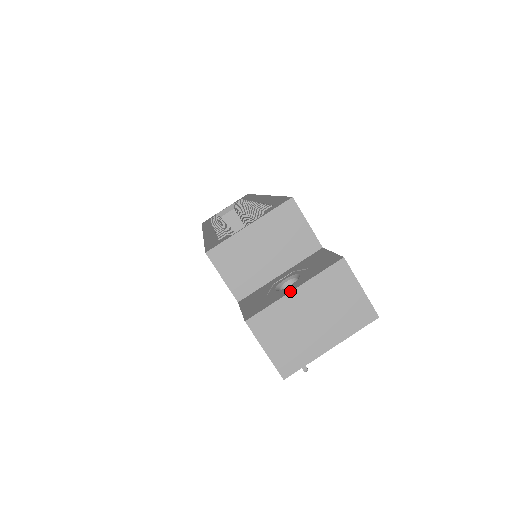
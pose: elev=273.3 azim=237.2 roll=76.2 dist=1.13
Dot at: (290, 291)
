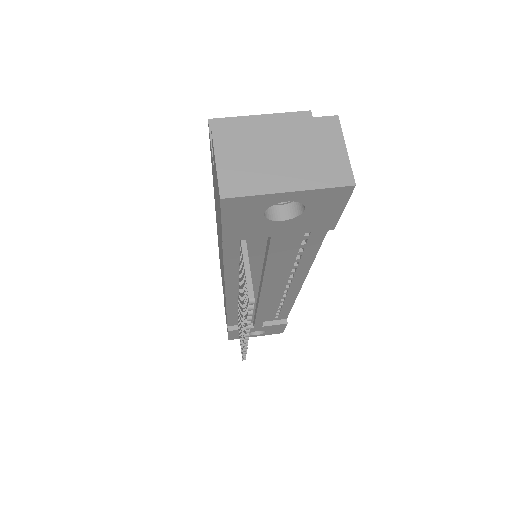
Dot at: (270, 121)
